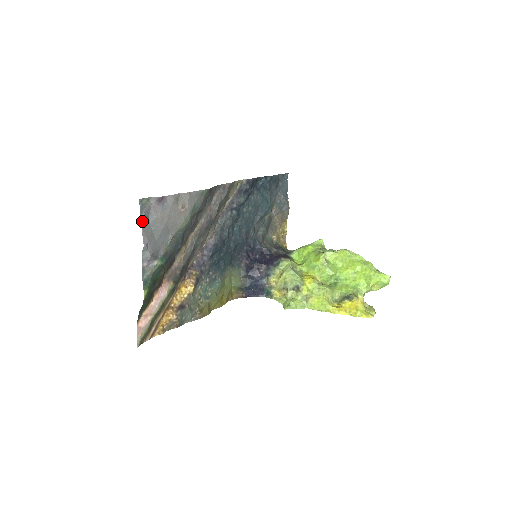
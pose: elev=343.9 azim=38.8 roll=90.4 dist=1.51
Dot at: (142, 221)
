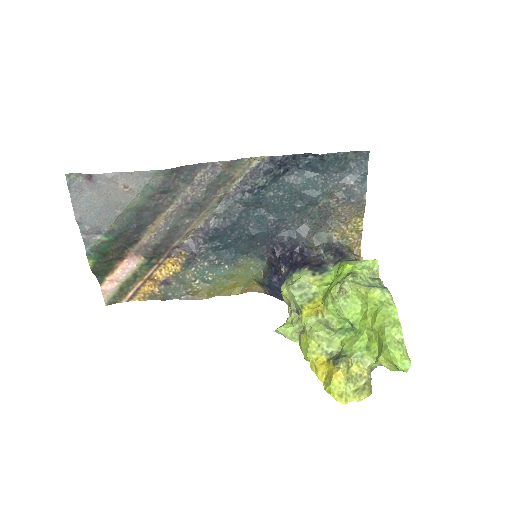
Dot at: (71, 196)
